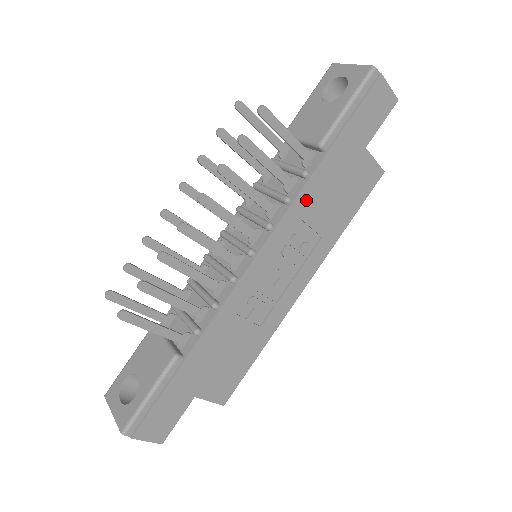
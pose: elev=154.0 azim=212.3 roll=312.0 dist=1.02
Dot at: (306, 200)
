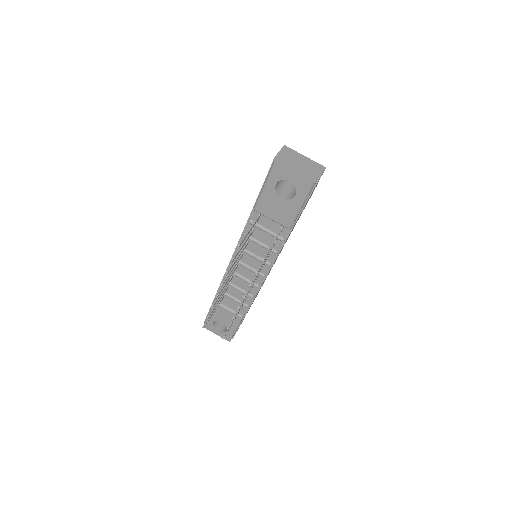
Dot at: occluded
